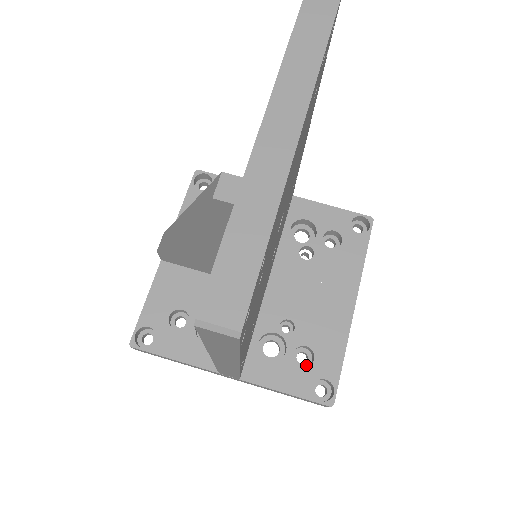
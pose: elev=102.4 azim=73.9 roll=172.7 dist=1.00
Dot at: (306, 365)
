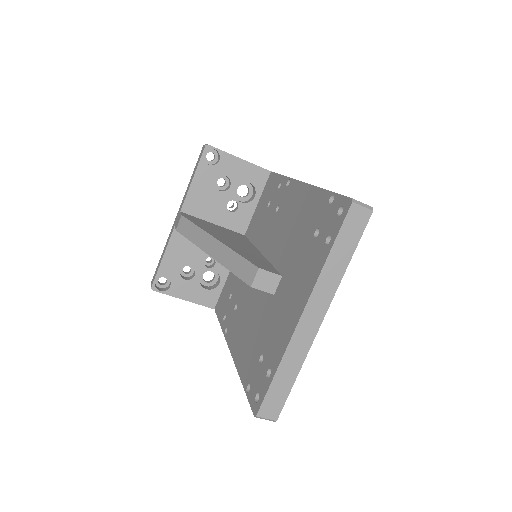
Dot at: occluded
